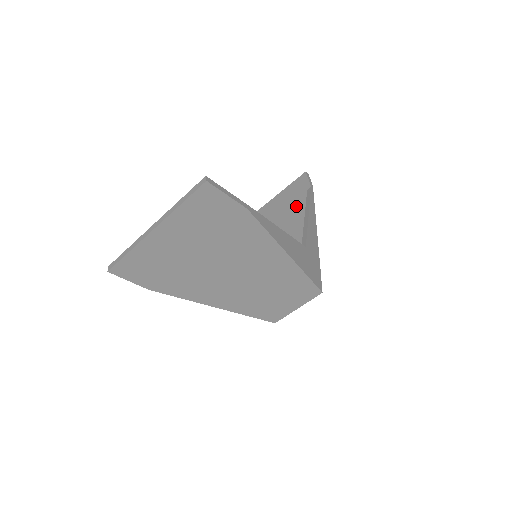
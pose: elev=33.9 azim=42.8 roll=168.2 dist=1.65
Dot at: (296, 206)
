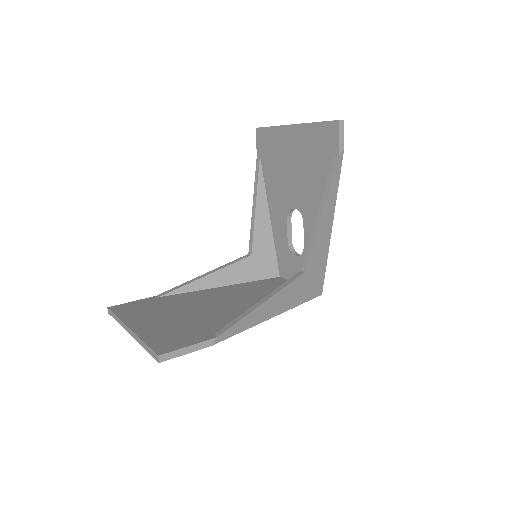
Dot at: (318, 168)
